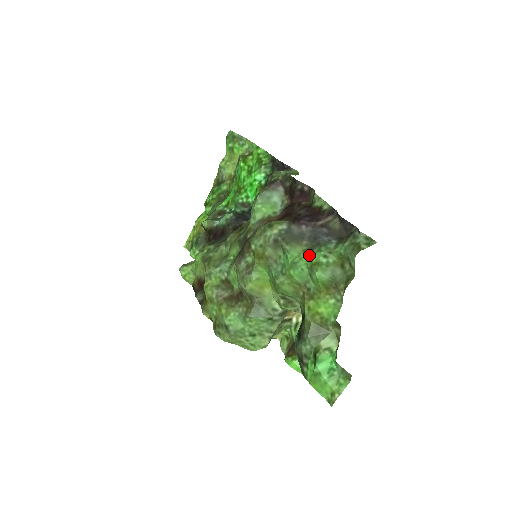
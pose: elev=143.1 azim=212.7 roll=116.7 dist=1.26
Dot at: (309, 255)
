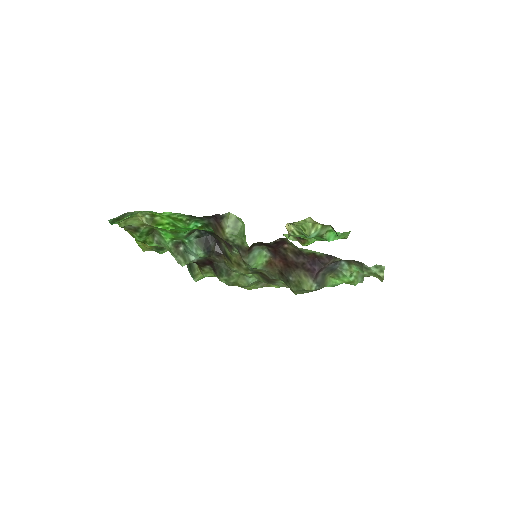
Dot at: (339, 279)
